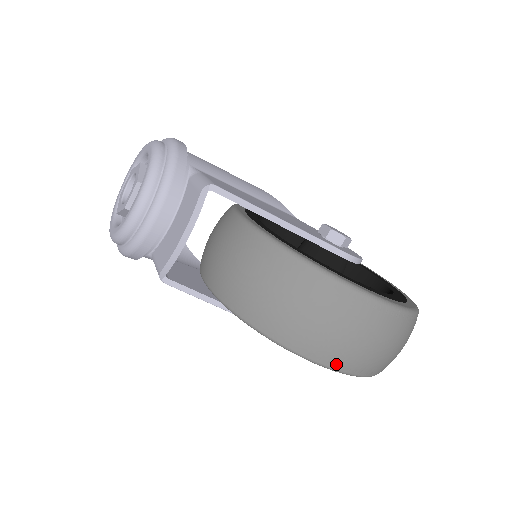
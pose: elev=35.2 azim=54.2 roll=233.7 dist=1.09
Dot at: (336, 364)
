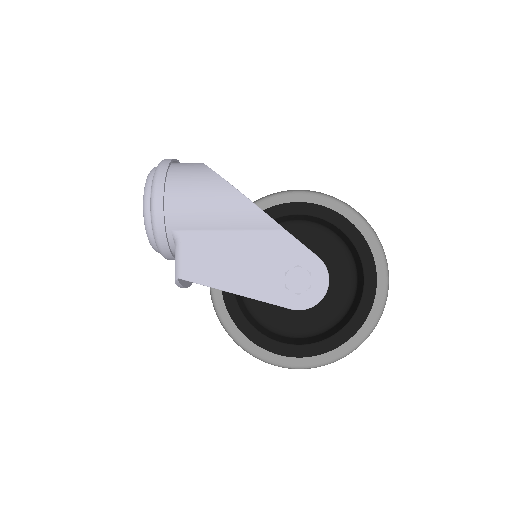
Dot at: occluded
